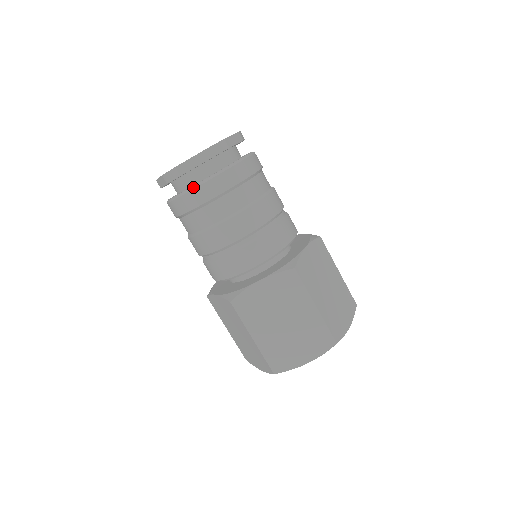
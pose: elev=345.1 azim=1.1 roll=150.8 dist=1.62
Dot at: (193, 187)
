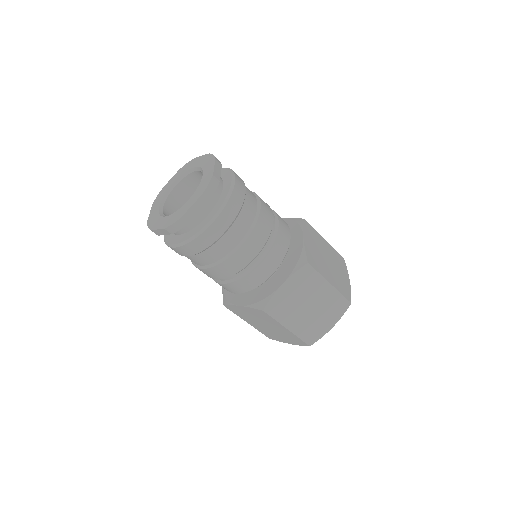
Dot at: (169, 245)
